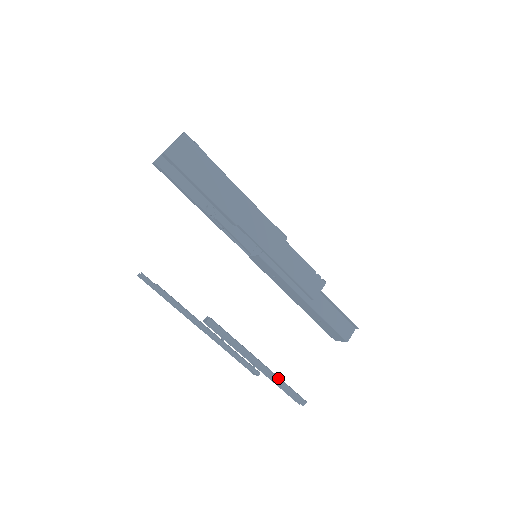
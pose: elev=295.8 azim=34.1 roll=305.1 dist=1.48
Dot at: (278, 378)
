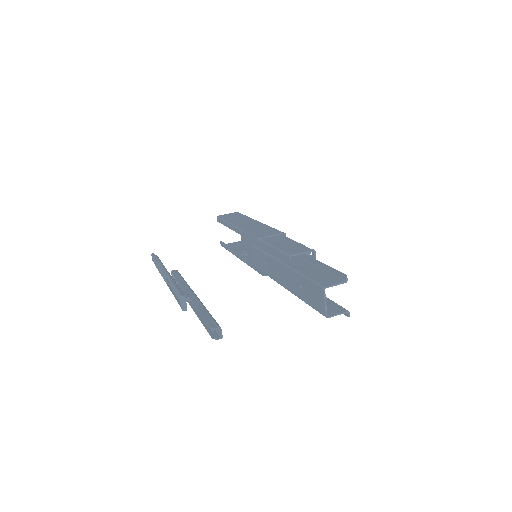
Dot at: (202, 305)
